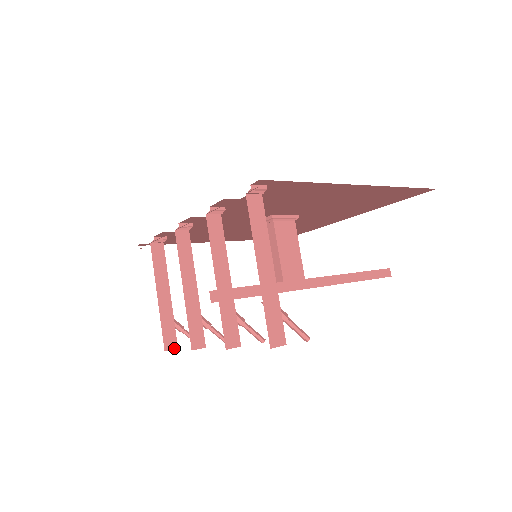
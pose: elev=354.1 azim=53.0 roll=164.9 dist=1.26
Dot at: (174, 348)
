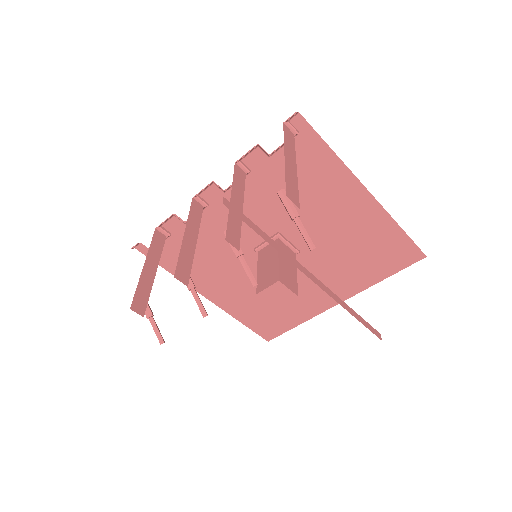
Dot at: (140, 314)
